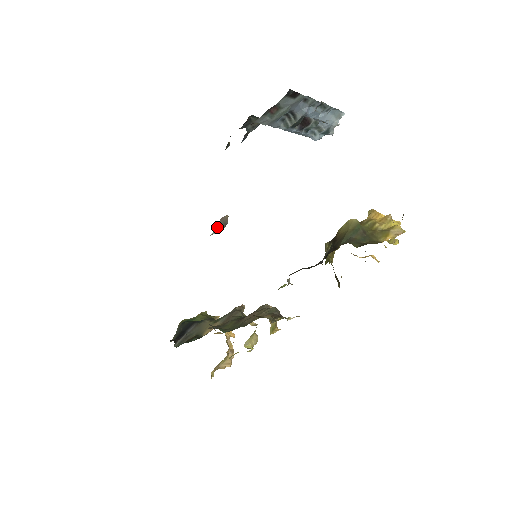
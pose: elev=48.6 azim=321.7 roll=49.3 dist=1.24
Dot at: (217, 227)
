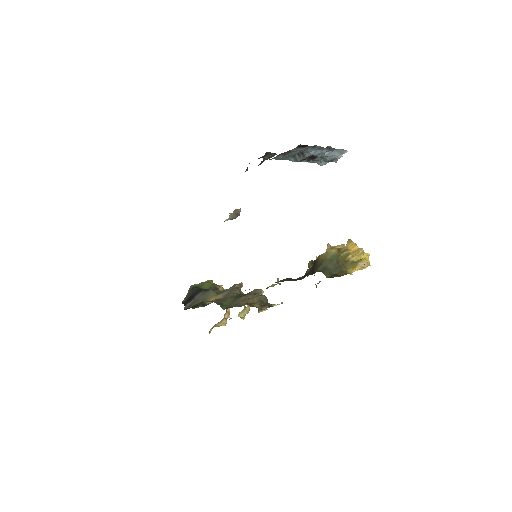
Dot at: (231, 215)
